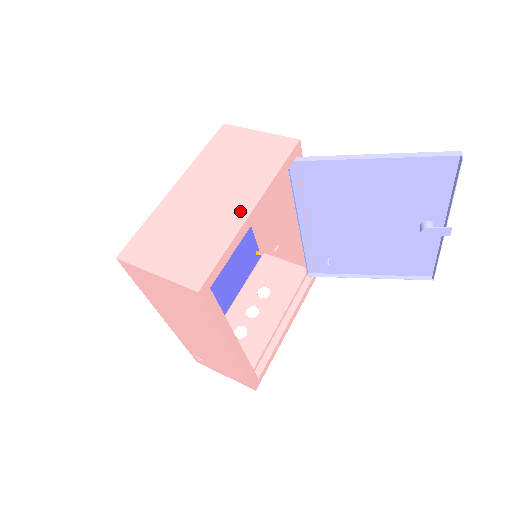
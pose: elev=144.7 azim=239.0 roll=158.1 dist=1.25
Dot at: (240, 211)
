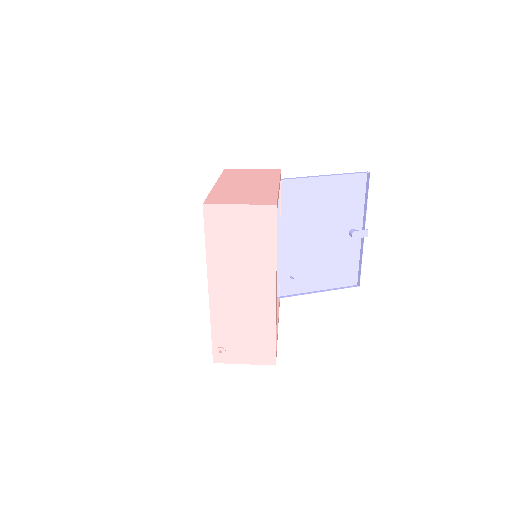
Dot at: (272, 186)
